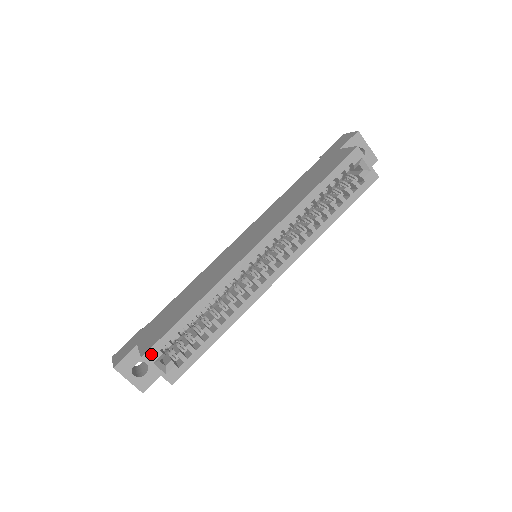
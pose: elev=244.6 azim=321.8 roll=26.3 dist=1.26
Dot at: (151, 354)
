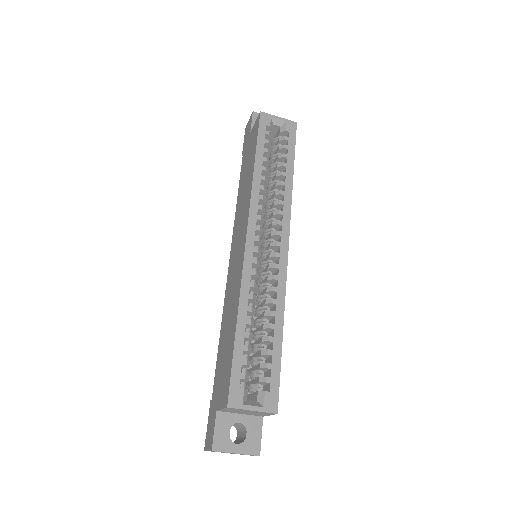
Dot at: (234, 397)
